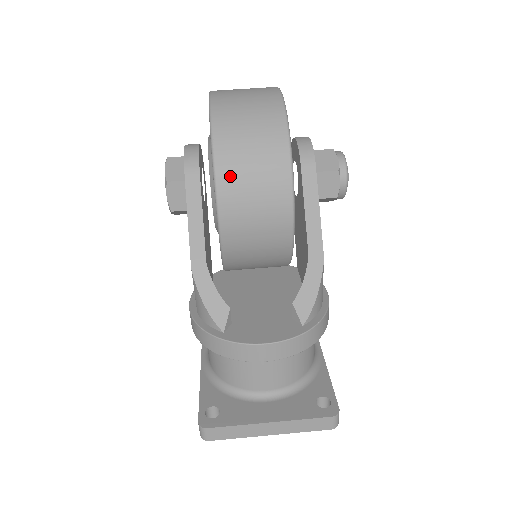
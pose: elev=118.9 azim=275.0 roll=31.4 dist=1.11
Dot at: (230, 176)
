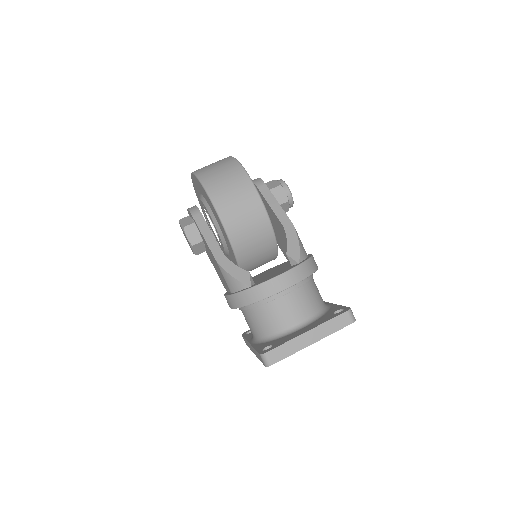
Dot at: (217, 193)
